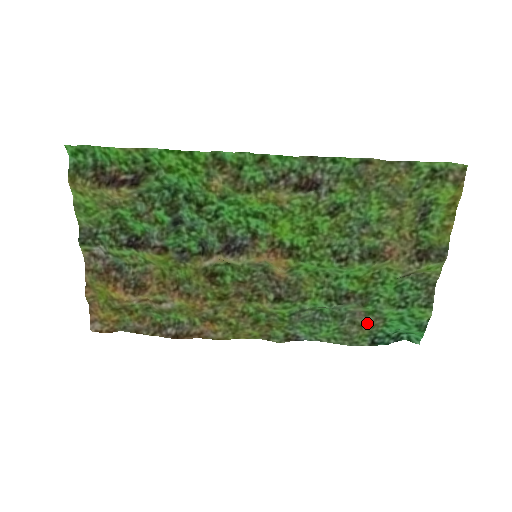
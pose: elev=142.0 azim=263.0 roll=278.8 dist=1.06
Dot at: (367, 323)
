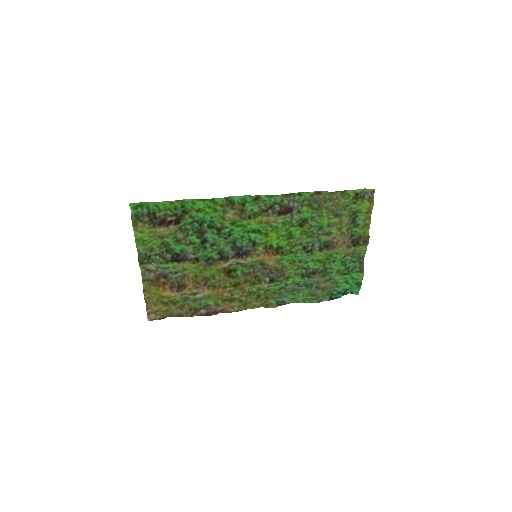
Dot at: (326, 287)
